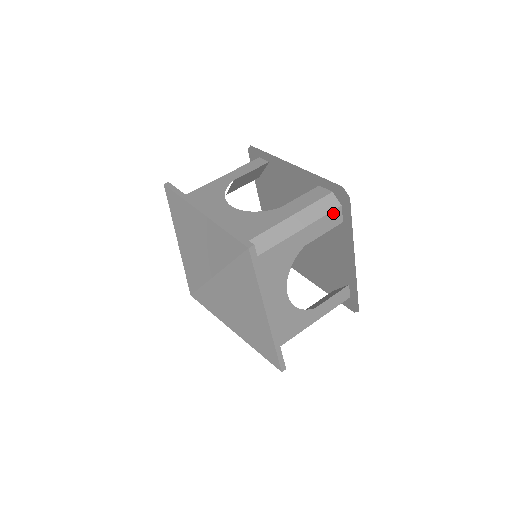
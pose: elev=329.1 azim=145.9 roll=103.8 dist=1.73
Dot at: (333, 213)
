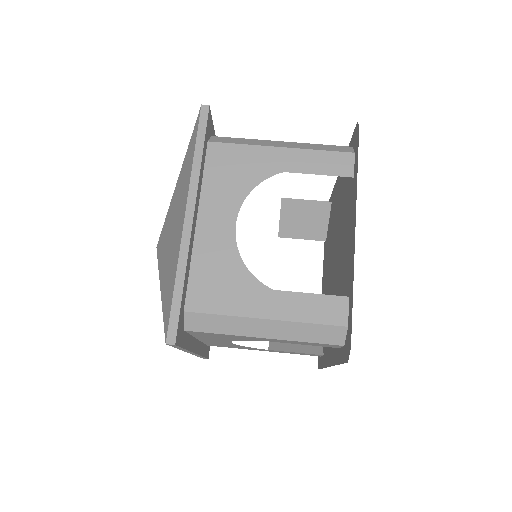
Dot at: (339, 155)
